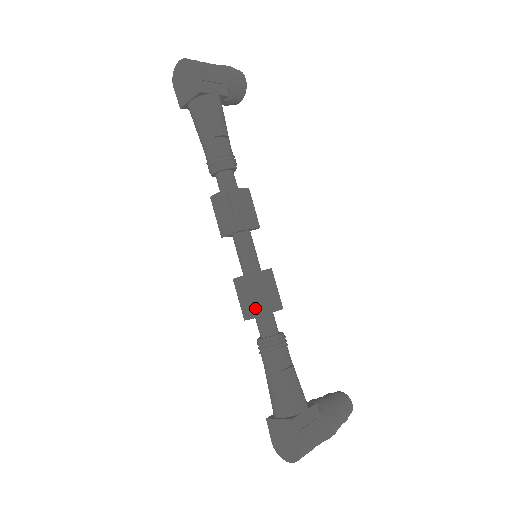
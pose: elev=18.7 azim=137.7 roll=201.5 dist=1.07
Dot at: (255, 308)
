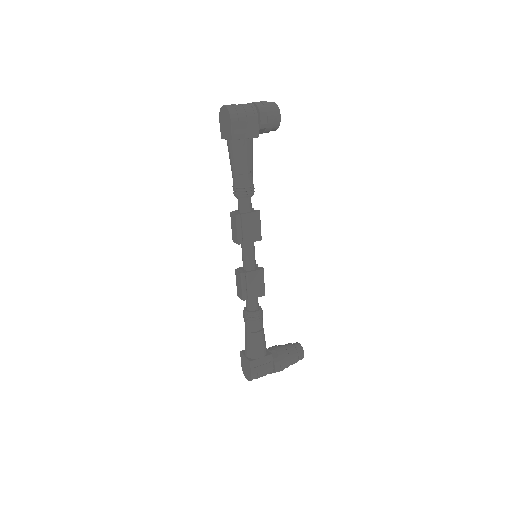
Dot at: (243, 295)
